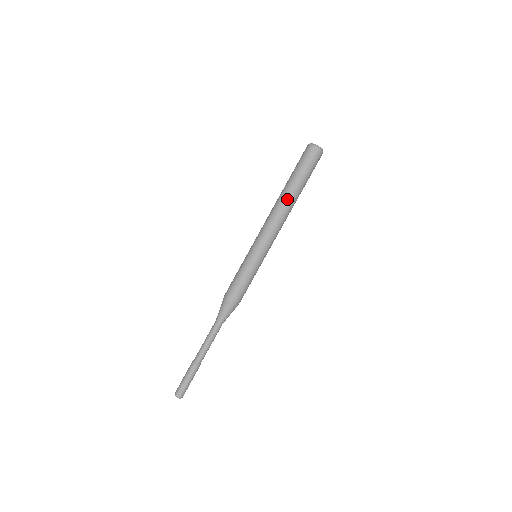
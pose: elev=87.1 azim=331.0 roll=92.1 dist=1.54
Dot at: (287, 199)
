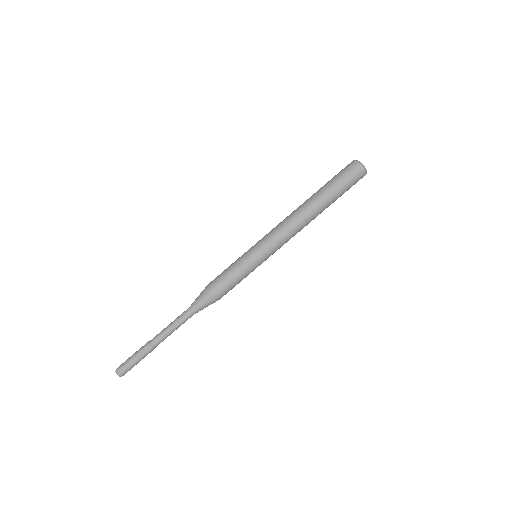
Dot at: (312, 210)
